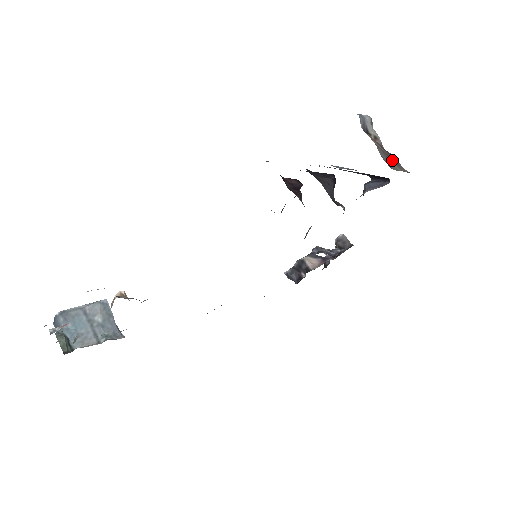
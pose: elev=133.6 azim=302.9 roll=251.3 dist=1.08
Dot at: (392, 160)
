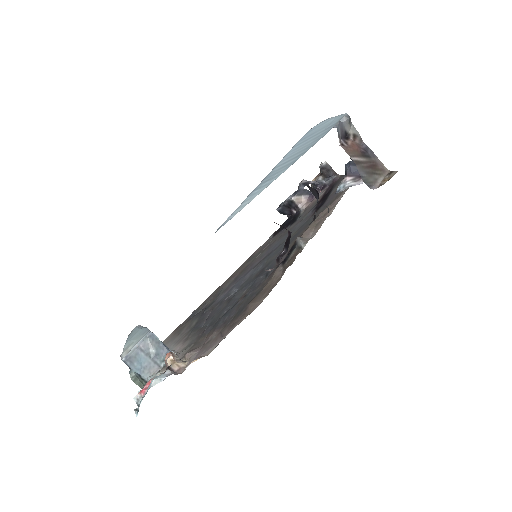
Dot at: (371, 169)
